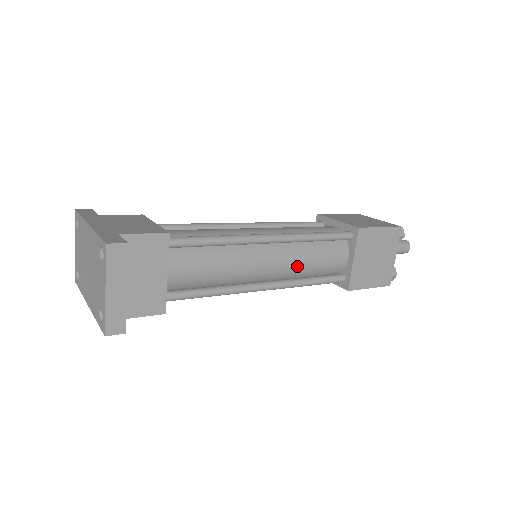
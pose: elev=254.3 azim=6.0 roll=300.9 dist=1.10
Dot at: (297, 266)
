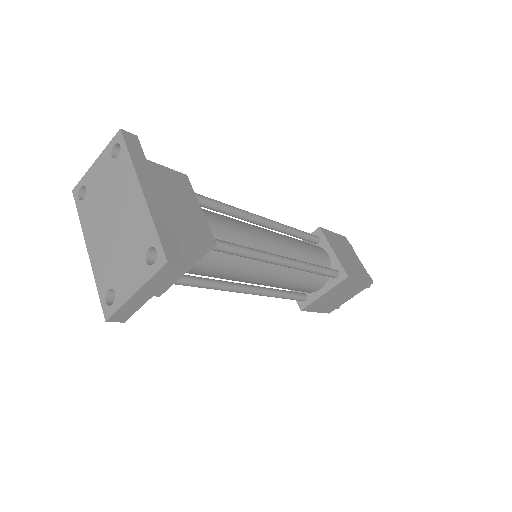
Dot at: (283, 284)
